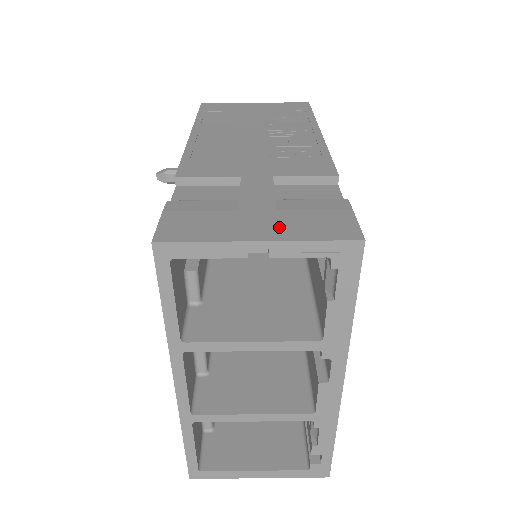
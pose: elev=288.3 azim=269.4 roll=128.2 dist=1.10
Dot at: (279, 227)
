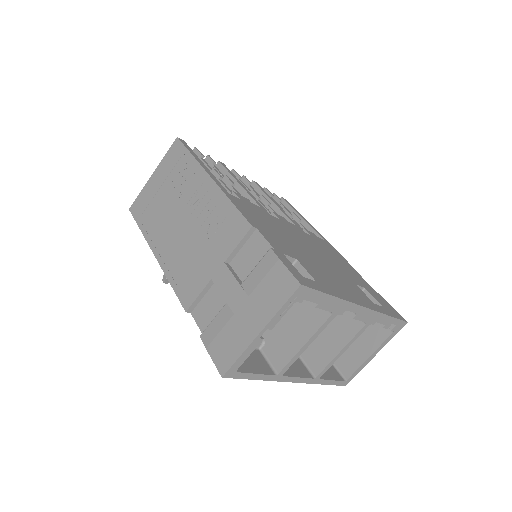
Dot at: (260, 312)
